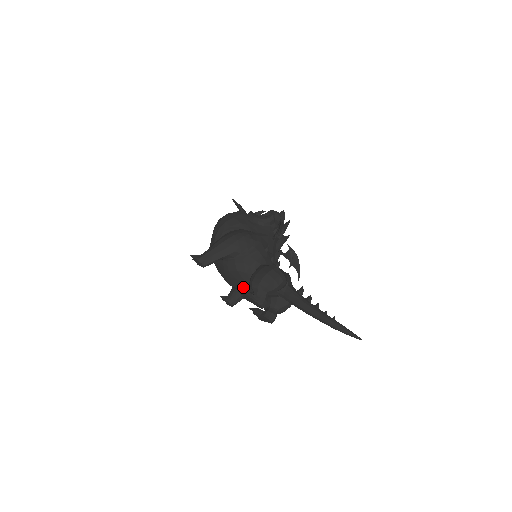
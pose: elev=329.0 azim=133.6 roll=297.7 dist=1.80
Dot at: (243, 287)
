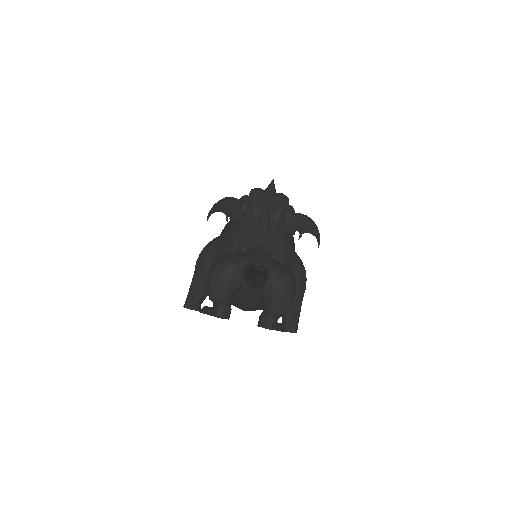
Dot at: (239, 304)
